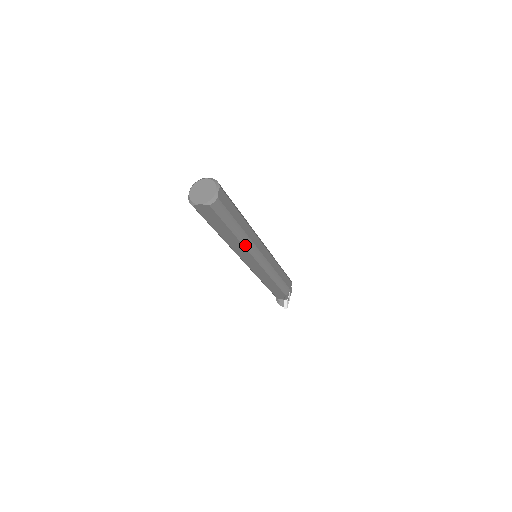
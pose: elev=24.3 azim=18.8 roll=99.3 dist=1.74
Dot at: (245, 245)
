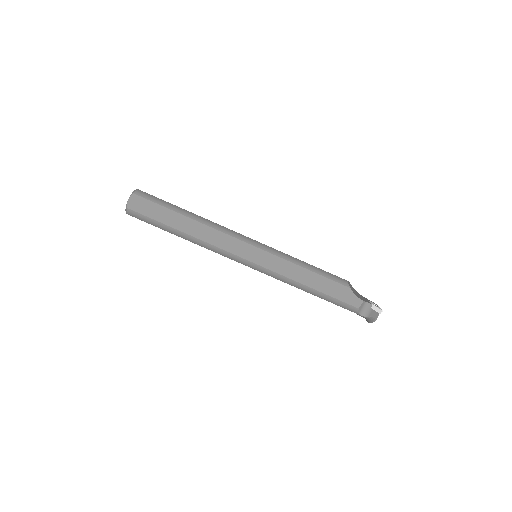
Dot at: (210, 226)
